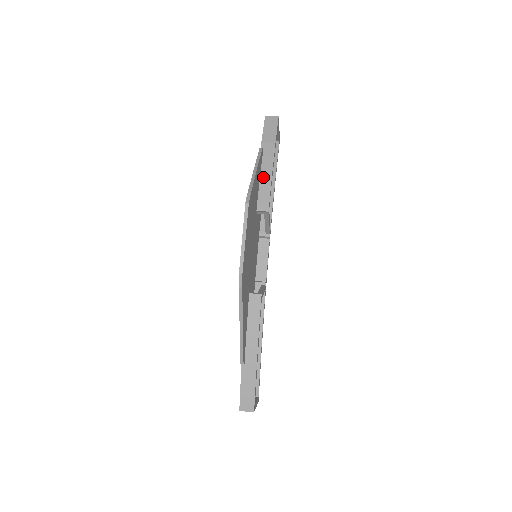
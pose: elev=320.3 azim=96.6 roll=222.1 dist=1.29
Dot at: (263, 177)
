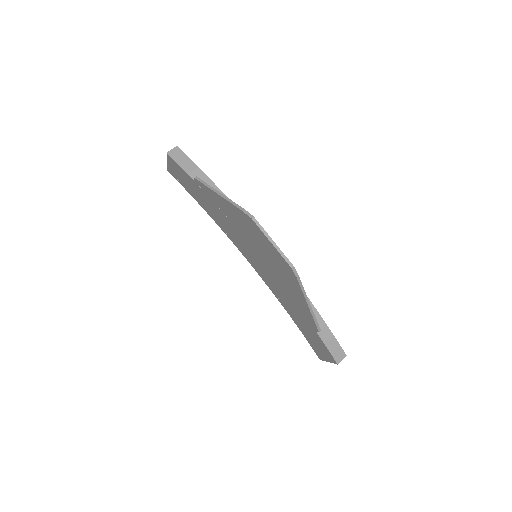
Dot at: occluded
